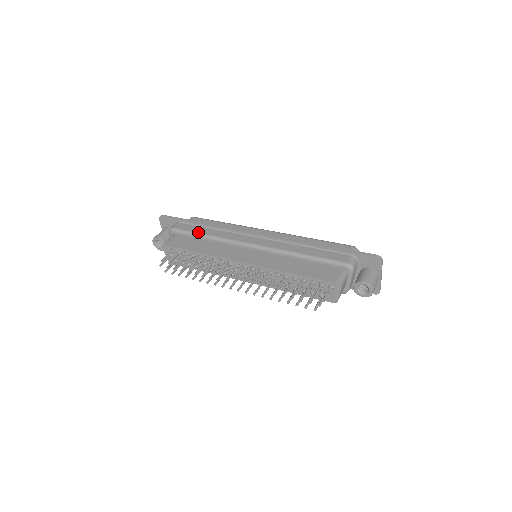
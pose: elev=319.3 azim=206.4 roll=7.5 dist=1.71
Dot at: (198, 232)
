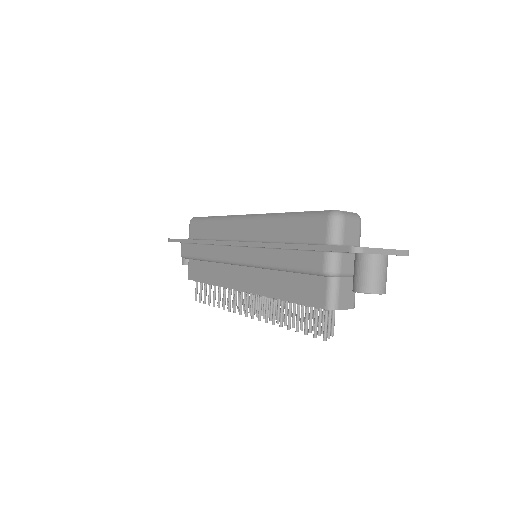
Dot at: (196, 256)
